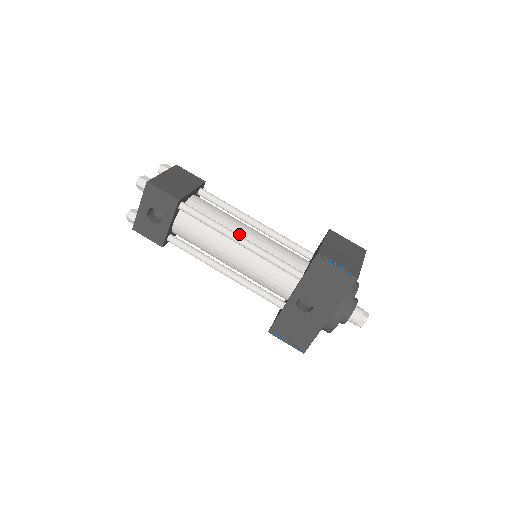
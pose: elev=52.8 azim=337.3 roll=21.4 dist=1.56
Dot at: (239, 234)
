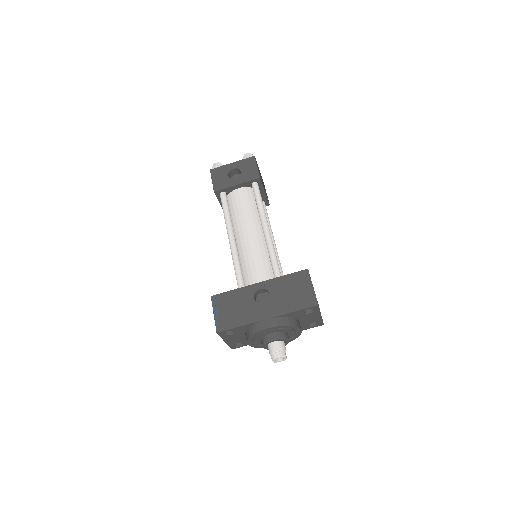
Dot at: occluded
